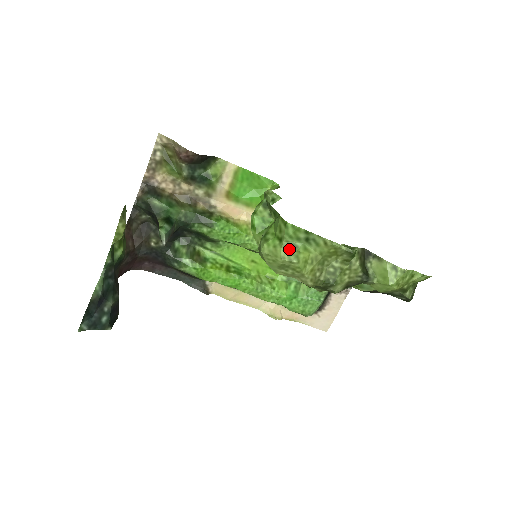
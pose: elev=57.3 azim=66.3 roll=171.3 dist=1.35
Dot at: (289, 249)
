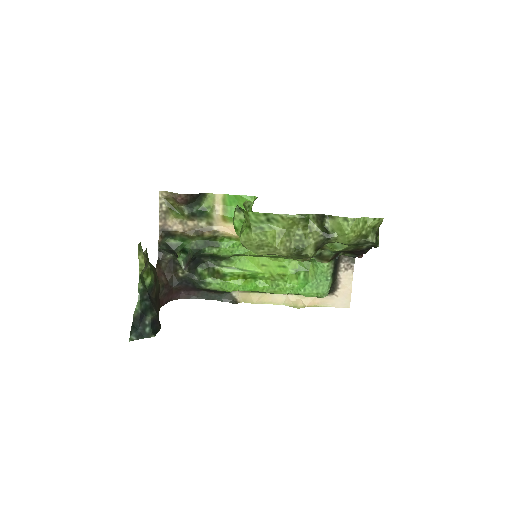
Dot at: (257, 232)
